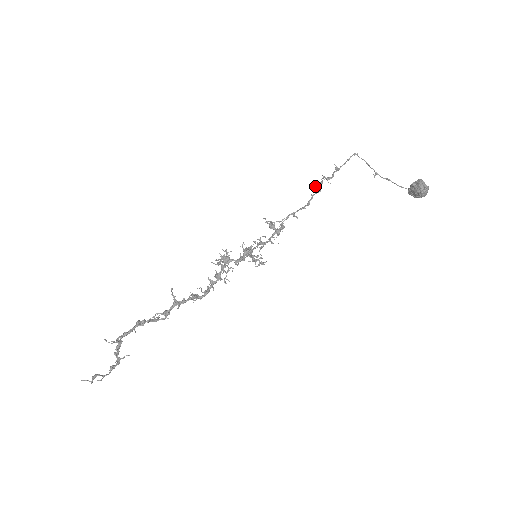
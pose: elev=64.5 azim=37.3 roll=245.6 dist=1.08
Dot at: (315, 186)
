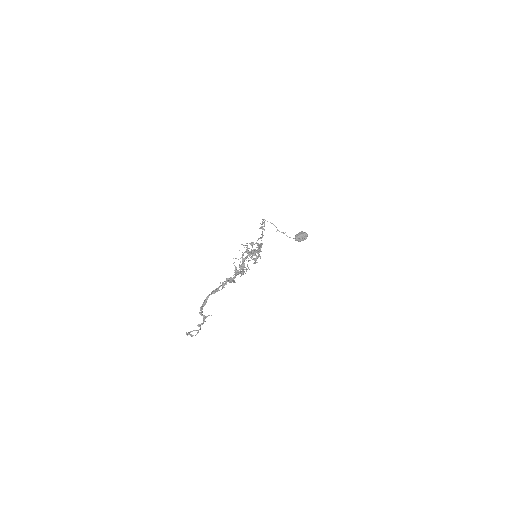
Dot at: (260, 228)
